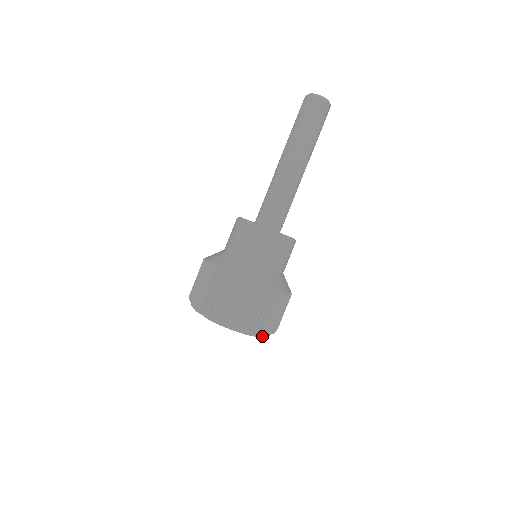
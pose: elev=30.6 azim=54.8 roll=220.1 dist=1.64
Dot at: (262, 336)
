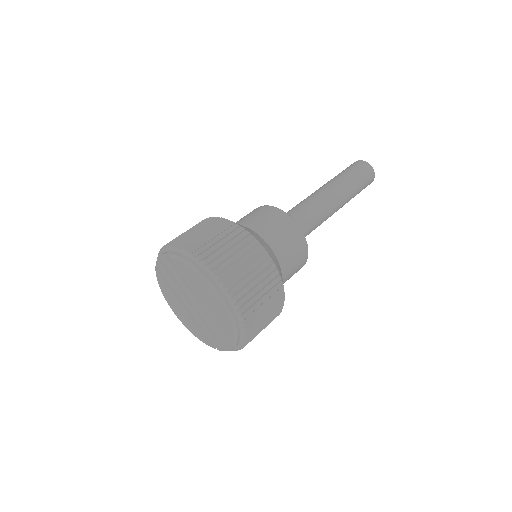
Dot at: (232, 315)
